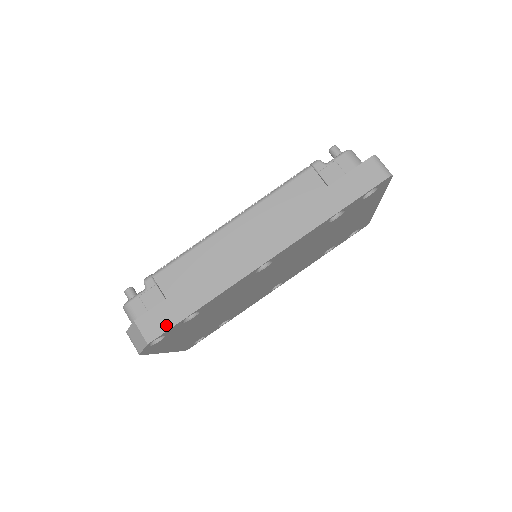
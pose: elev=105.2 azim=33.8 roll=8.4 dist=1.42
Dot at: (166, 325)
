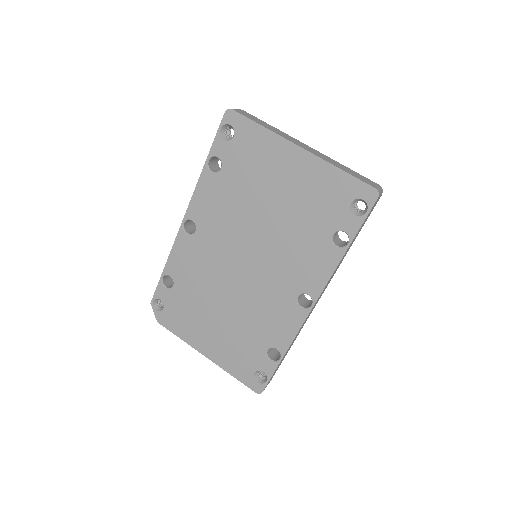
Dot at: (158, 288)
